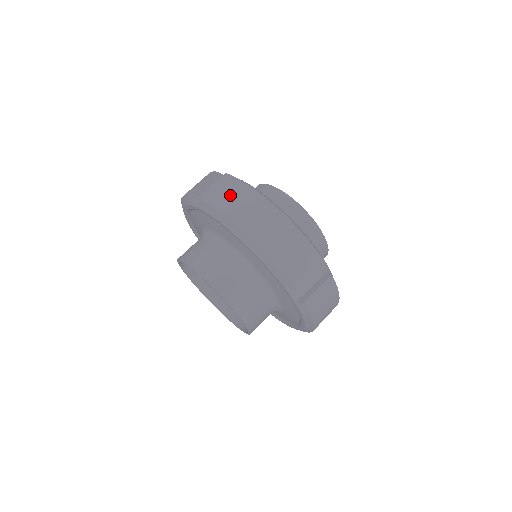
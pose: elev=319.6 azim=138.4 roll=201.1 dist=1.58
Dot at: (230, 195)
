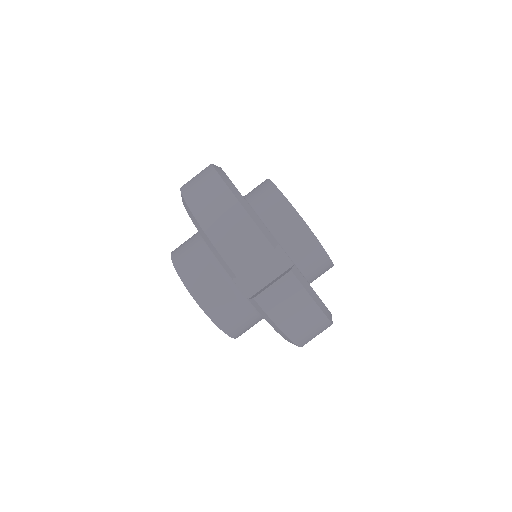
Dot at: (198, 182)
